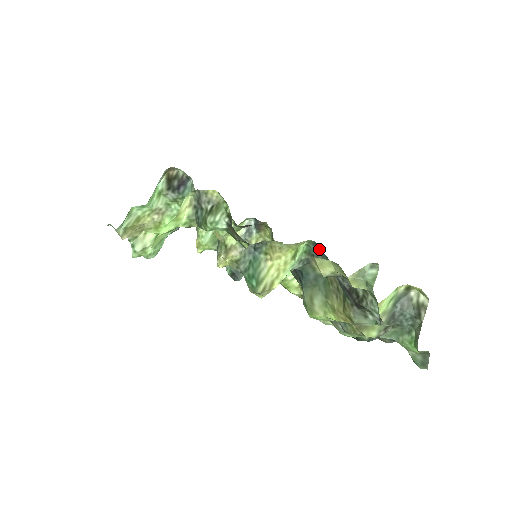
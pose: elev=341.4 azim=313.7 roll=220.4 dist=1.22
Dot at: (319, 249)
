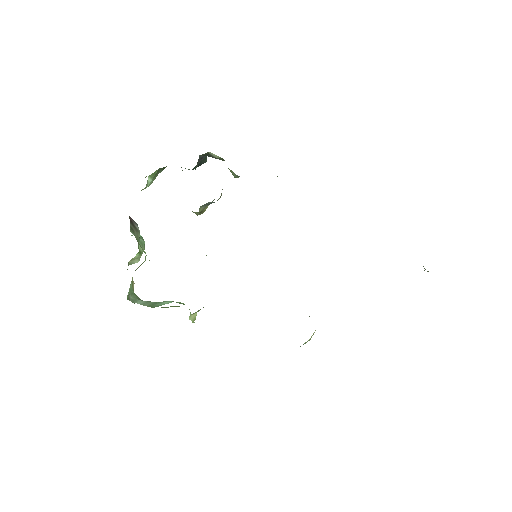
Dot at: occluded
